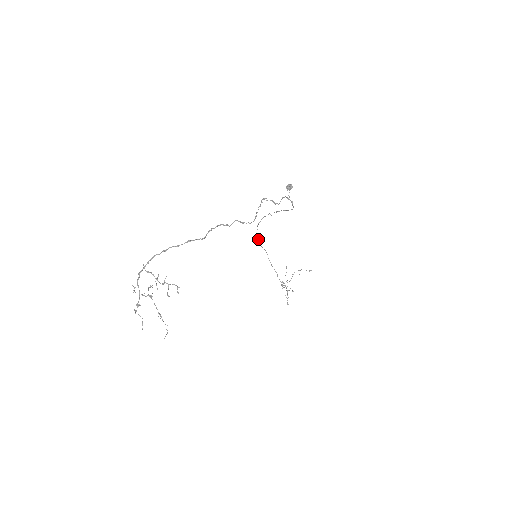
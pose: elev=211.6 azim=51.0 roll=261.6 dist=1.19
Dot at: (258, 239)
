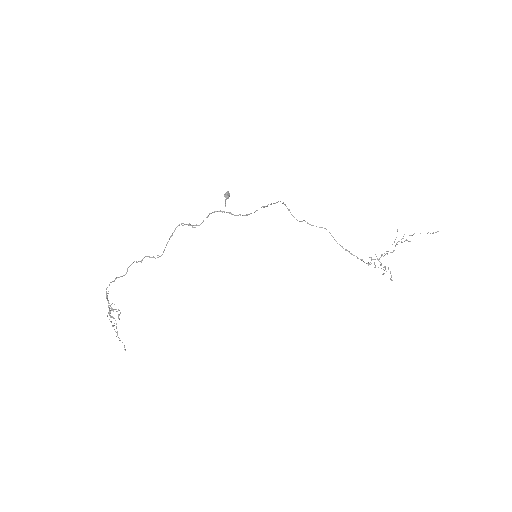
Dot at: occluded
